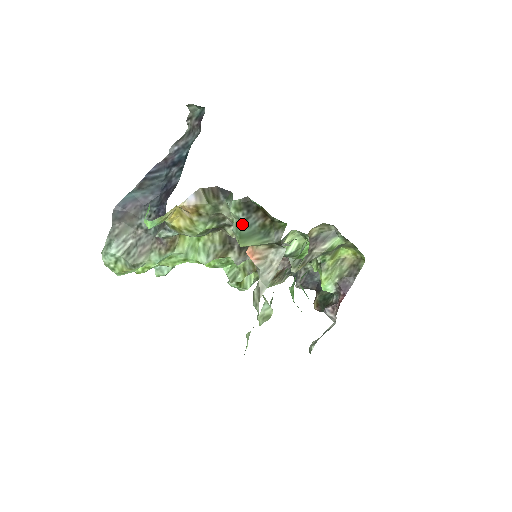
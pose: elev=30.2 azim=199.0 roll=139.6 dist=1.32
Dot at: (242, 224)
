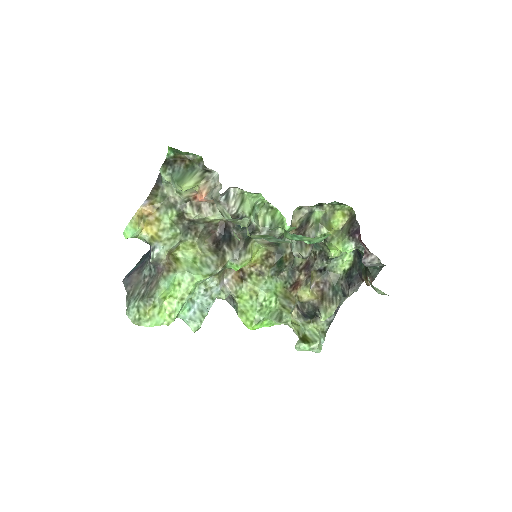
Dot at: (173, 175)
